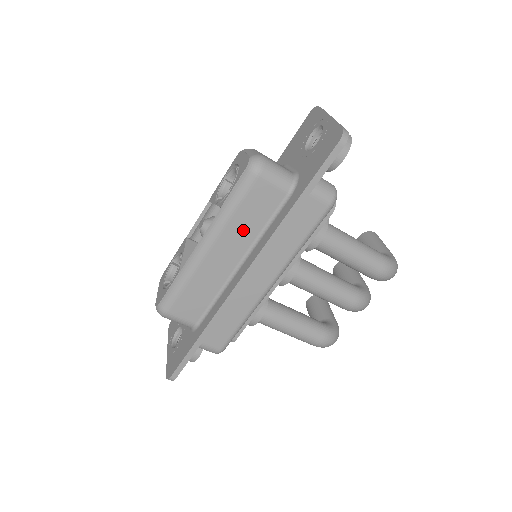
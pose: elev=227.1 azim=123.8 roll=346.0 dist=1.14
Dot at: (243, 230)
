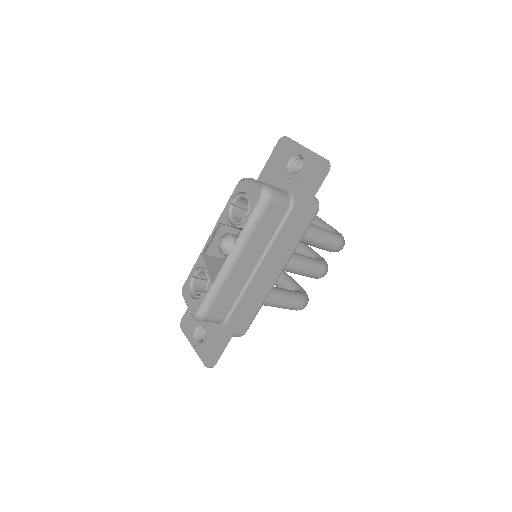
Dot at: (259, 241)
